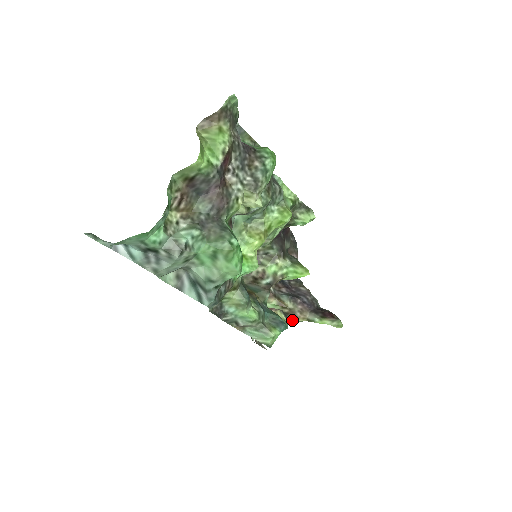
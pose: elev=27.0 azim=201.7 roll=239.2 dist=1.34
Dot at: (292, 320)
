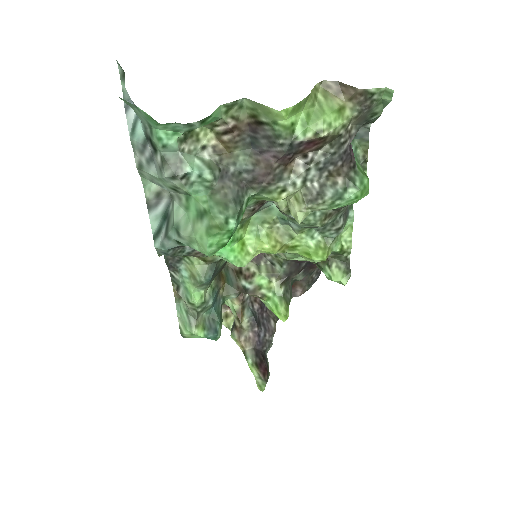
Dot at: (233, 336)
